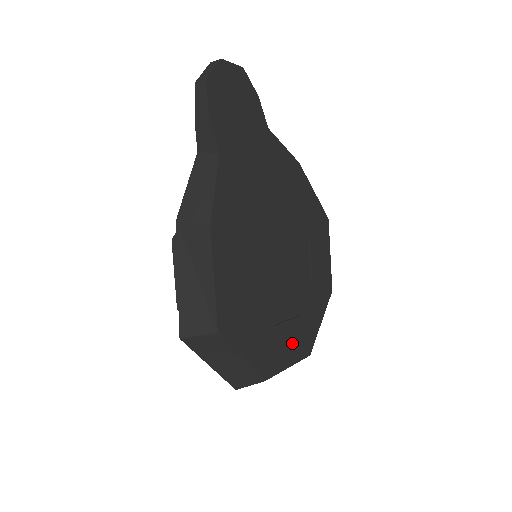
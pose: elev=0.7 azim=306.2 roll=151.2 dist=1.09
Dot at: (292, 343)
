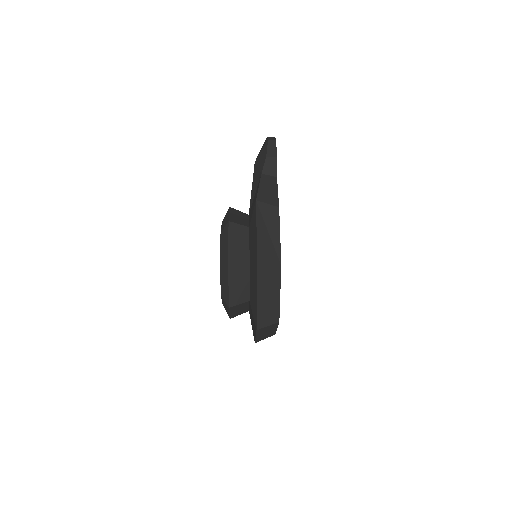
Dot at: occluded
